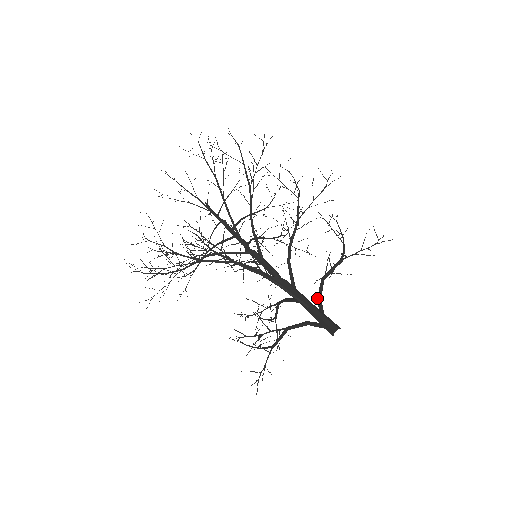
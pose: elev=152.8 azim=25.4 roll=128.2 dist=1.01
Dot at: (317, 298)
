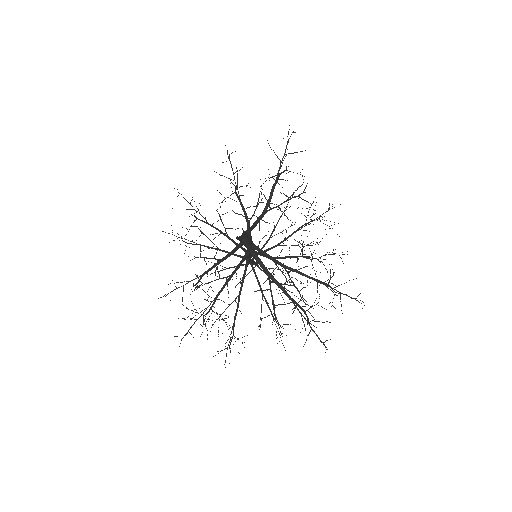
Dot at: occluded
